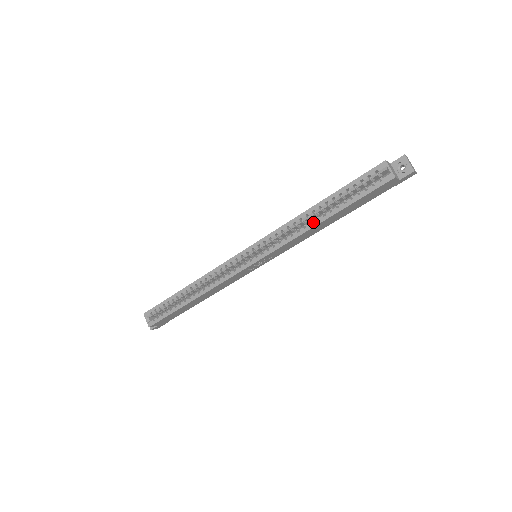
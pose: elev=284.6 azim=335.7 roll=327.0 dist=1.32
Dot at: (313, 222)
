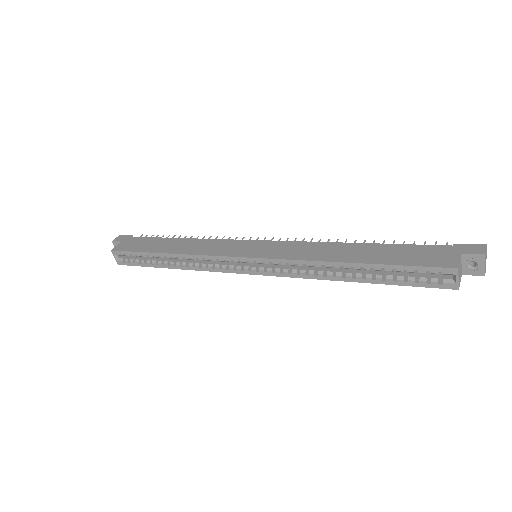
Dot at: (337, 276)
